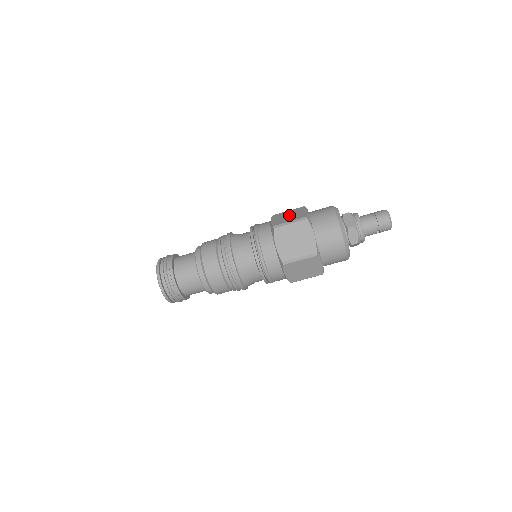
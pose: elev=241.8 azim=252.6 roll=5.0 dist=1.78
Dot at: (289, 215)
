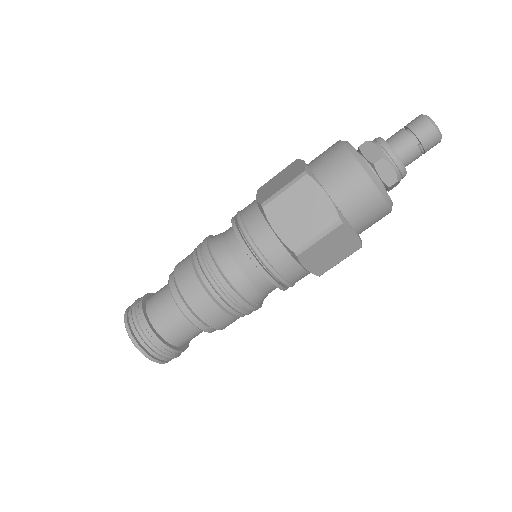
Dot at: occluded
